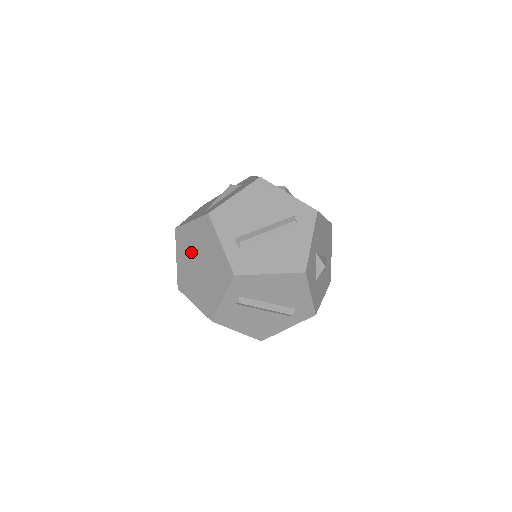
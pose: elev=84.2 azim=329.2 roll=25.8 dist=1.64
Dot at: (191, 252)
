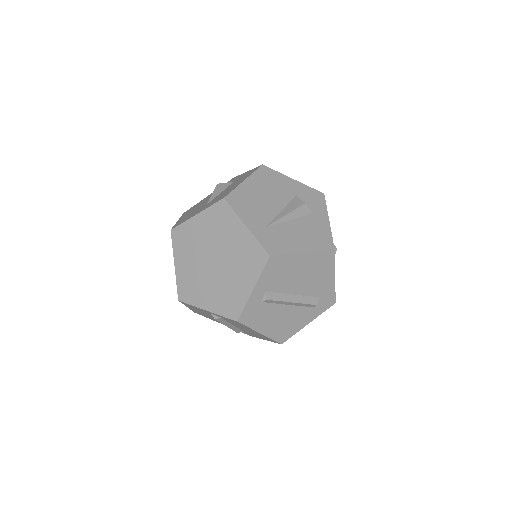
Dot at: (218, 240)
